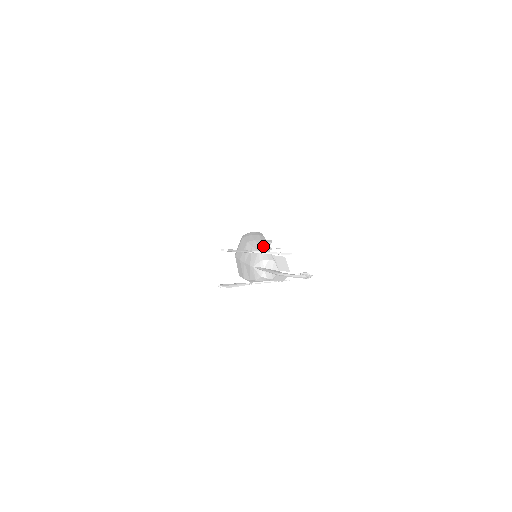
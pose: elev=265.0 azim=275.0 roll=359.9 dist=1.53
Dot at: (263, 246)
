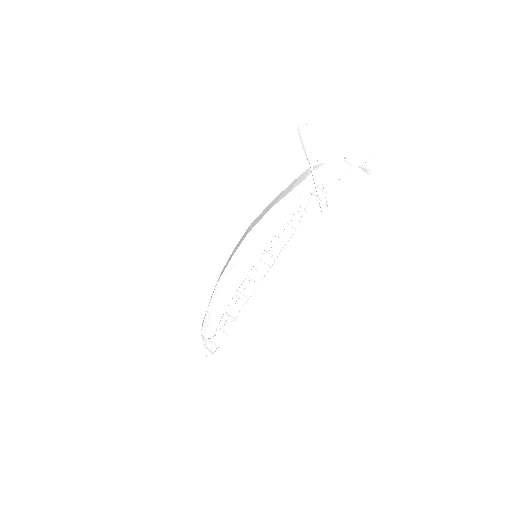
Dot at: occluded
